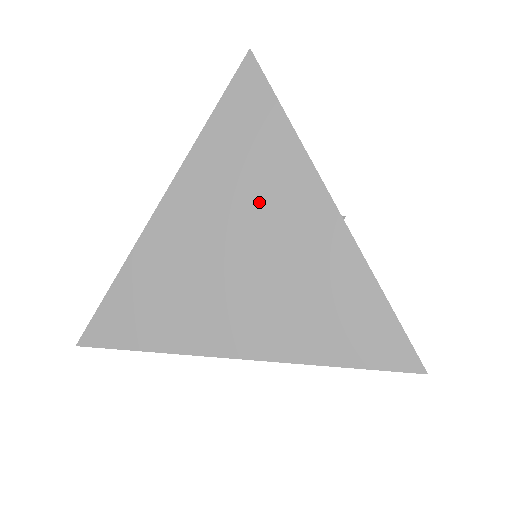
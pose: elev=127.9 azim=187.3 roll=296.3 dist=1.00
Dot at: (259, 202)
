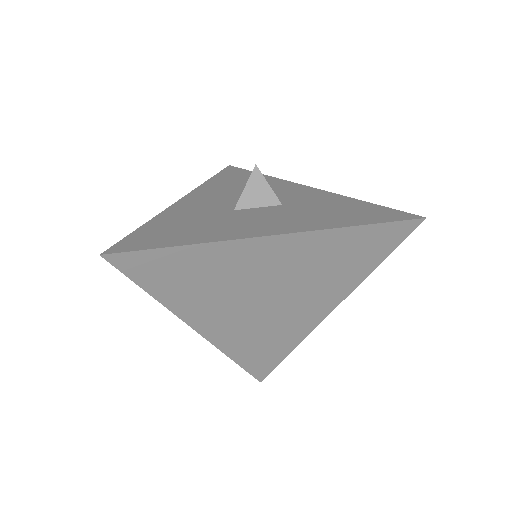
Dot at: (237, 280)
